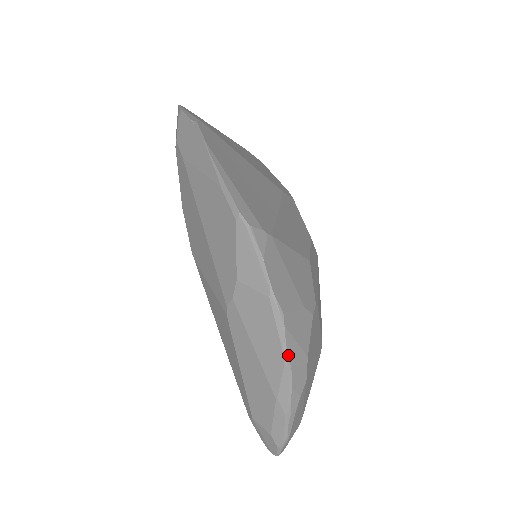
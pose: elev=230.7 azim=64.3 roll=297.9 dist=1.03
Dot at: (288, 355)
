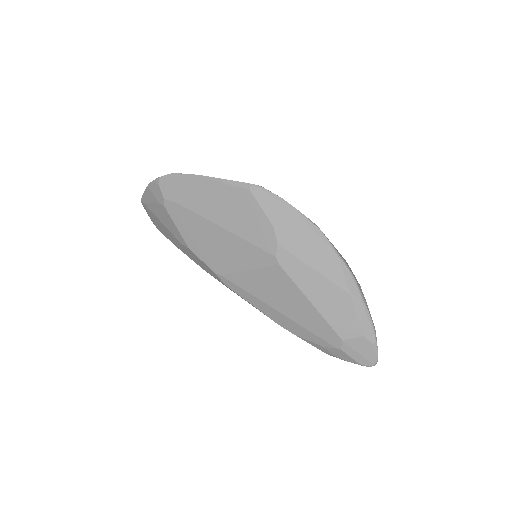
Dot at: (336, 250)
